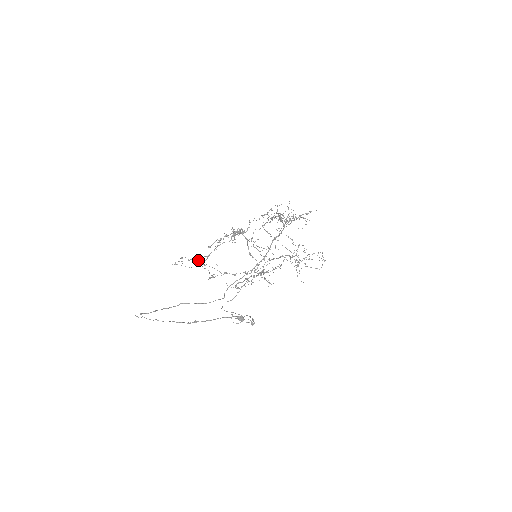
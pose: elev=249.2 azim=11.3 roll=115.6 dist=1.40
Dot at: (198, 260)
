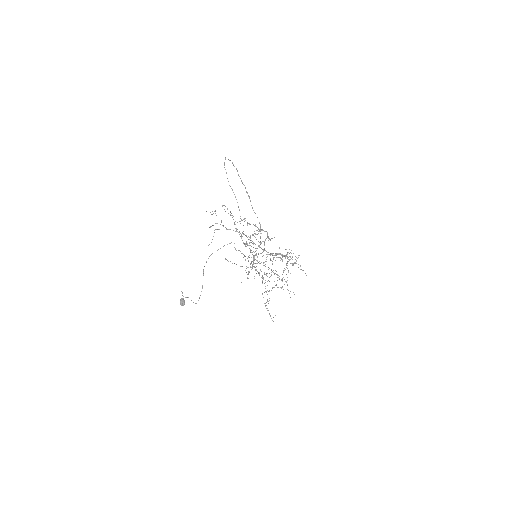
Dot at: (232, 215)
